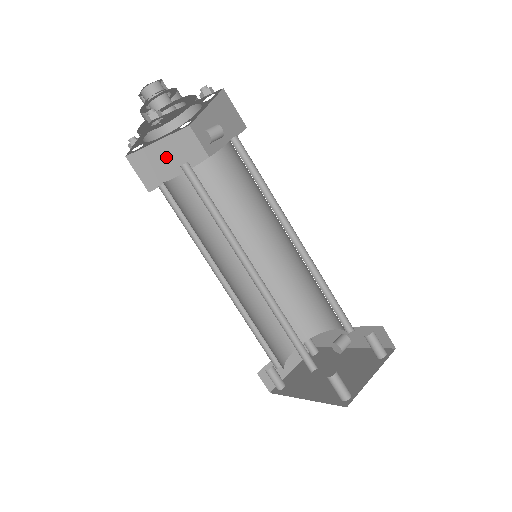
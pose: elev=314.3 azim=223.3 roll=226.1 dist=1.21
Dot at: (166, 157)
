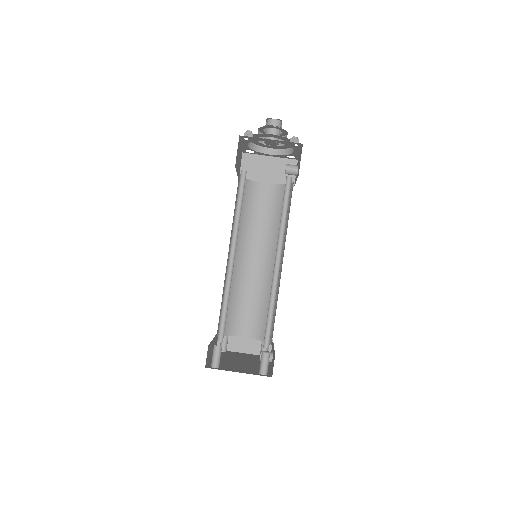
Dot at: (266, 168)
